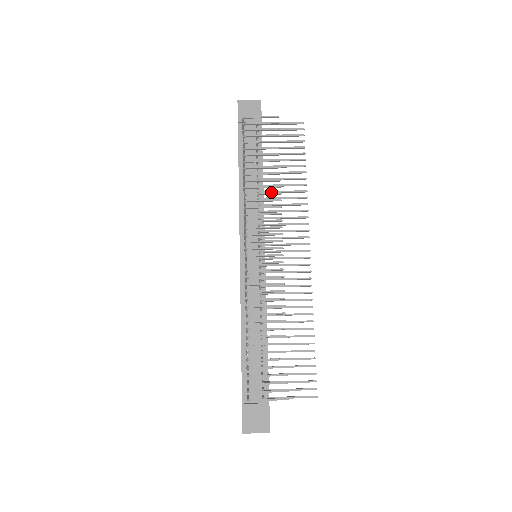
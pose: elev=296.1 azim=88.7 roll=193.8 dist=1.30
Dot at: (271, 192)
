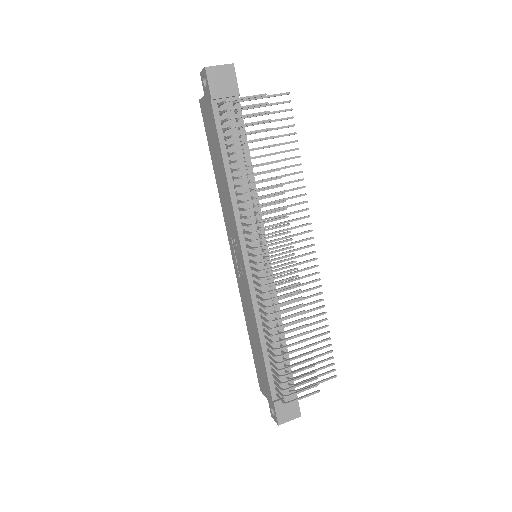
Dot at: occluded
